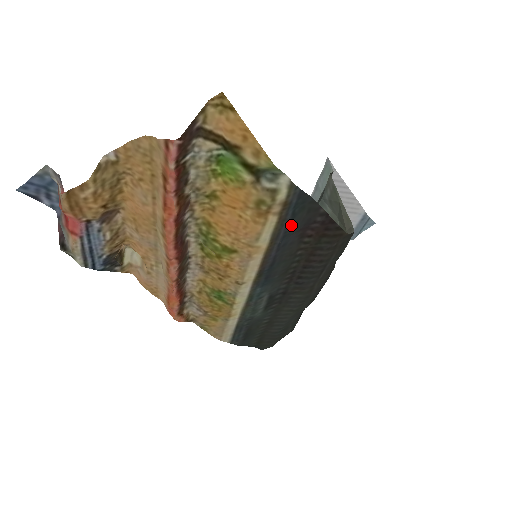
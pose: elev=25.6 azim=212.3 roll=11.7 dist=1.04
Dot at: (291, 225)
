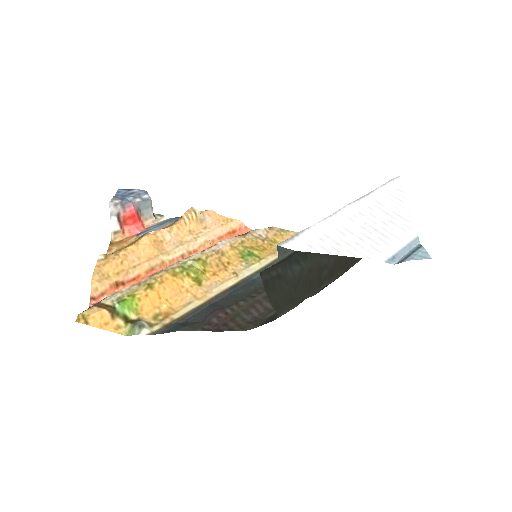
Dot at: (194, 317)
